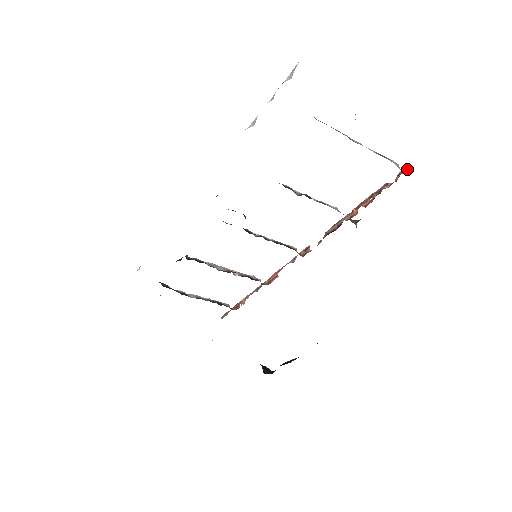
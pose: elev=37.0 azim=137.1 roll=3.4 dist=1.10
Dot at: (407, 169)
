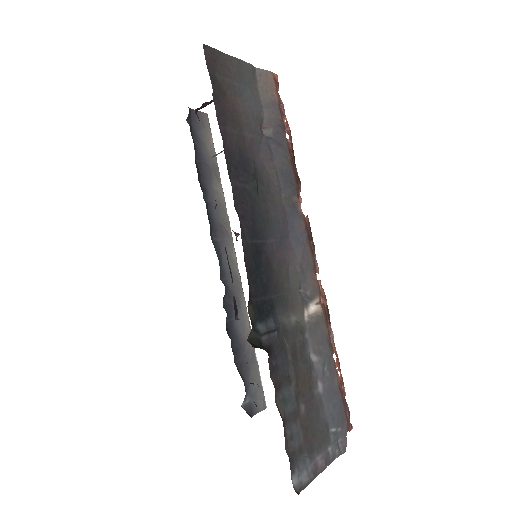
Dot at: (276, 77)
